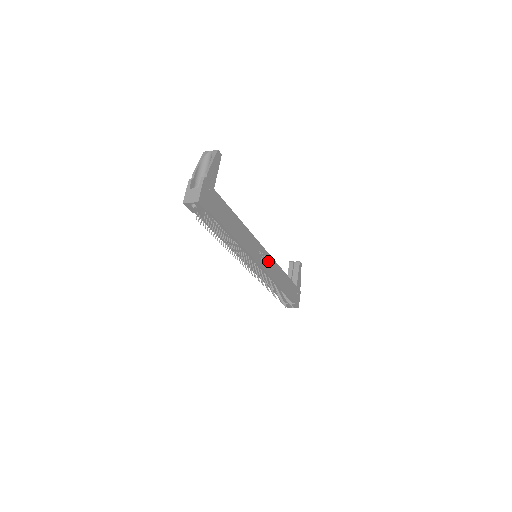
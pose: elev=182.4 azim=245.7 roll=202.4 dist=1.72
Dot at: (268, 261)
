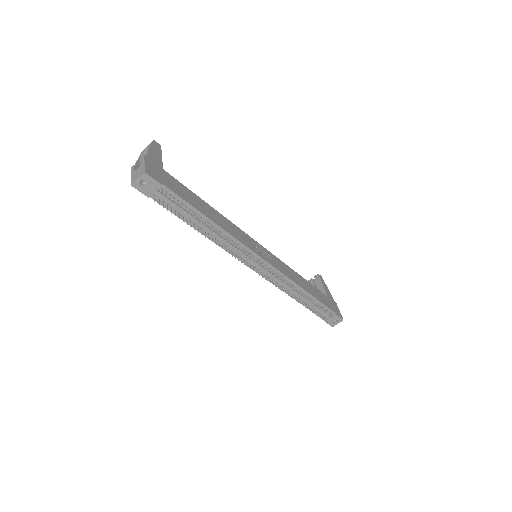
Dot at: (273, 259)
